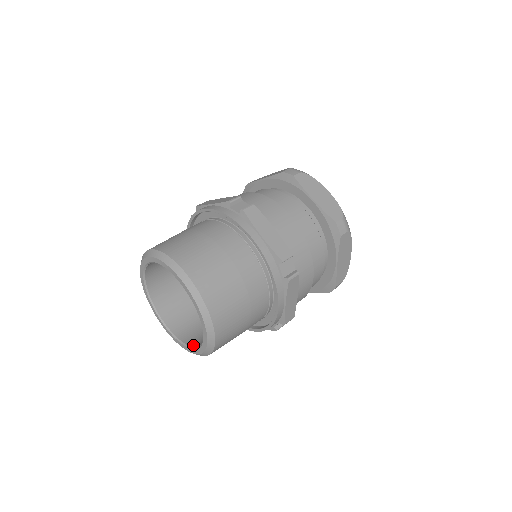
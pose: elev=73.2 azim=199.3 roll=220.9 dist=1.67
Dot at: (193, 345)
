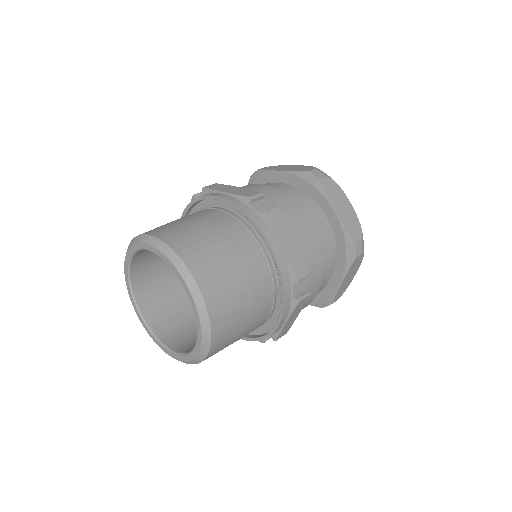
Dot at: (143, 312)
